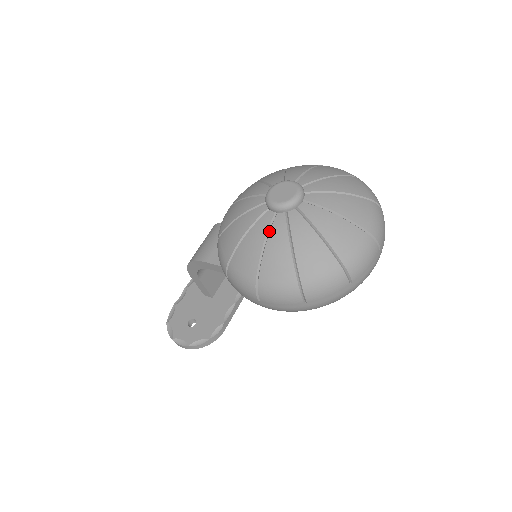
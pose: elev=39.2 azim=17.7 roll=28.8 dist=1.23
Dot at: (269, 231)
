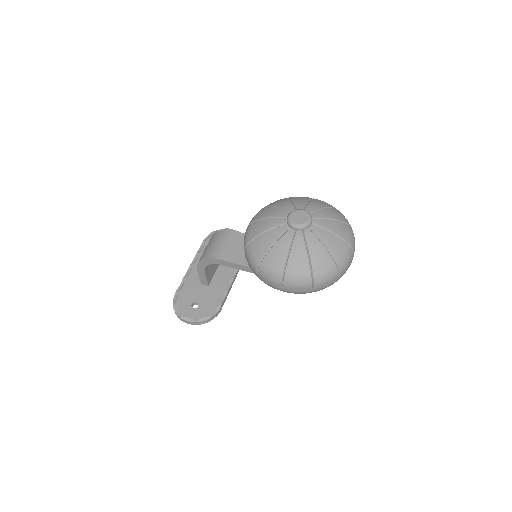
Dot at: (292, 242)
